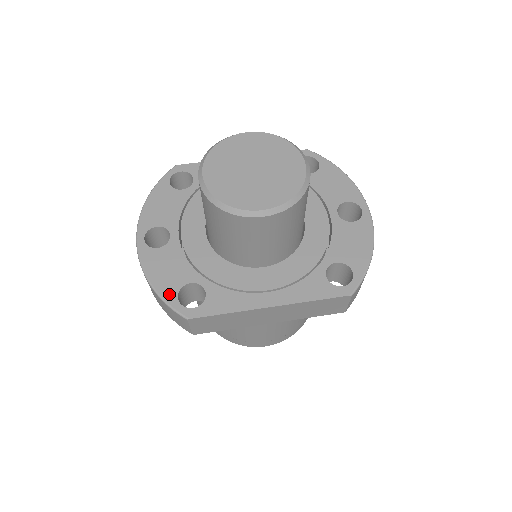
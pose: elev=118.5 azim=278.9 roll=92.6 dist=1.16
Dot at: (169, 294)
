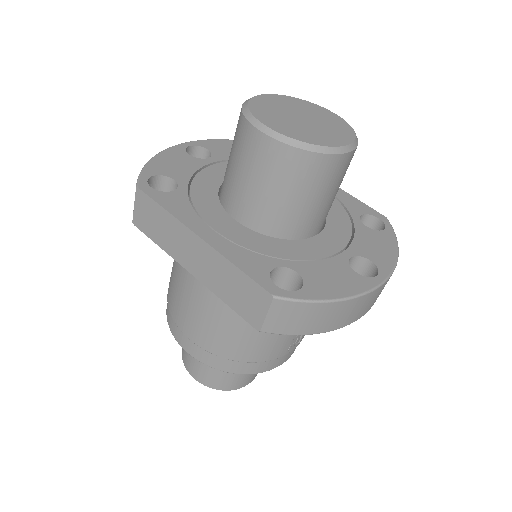
Dot at: (152, 170)
